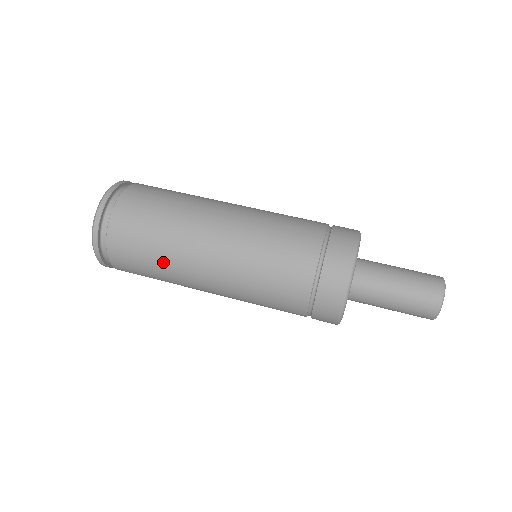
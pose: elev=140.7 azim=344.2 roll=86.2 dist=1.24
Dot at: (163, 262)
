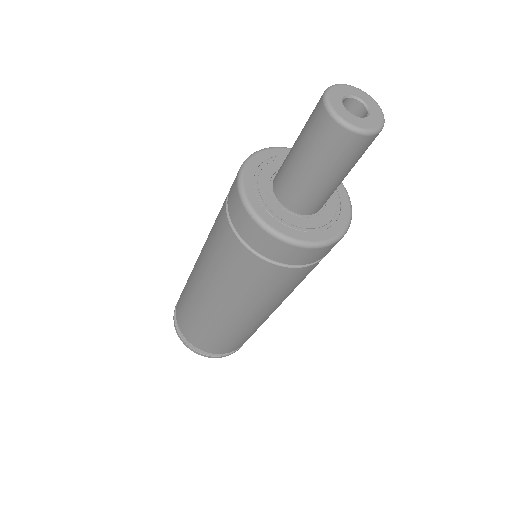
Dot at: (187, 294)
